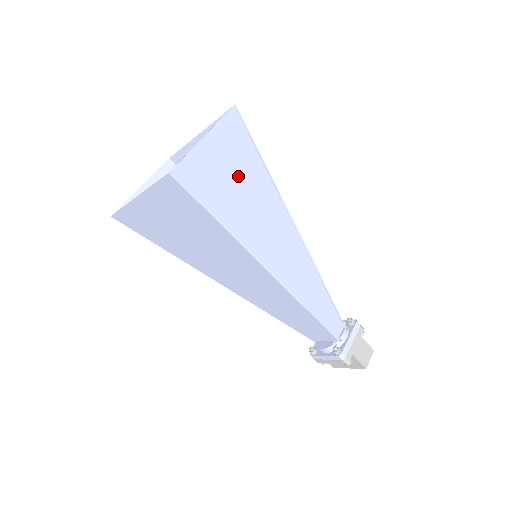
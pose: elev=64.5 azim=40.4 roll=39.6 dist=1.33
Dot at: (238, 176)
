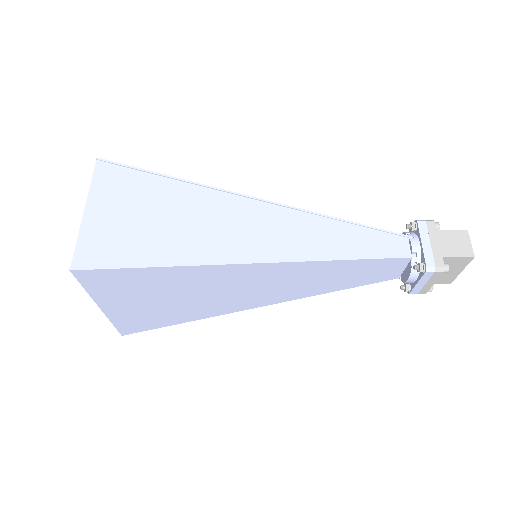
Dot at: (149, 211)
